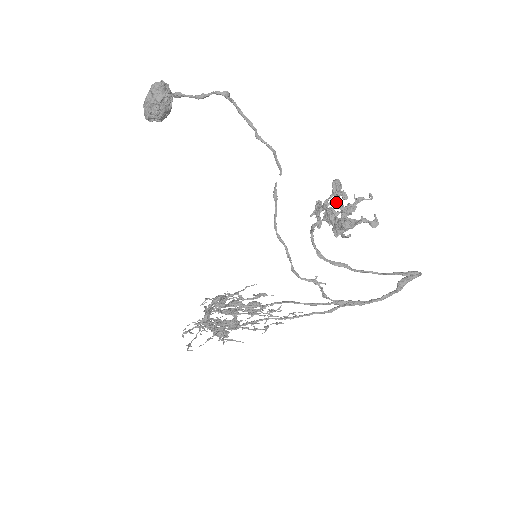
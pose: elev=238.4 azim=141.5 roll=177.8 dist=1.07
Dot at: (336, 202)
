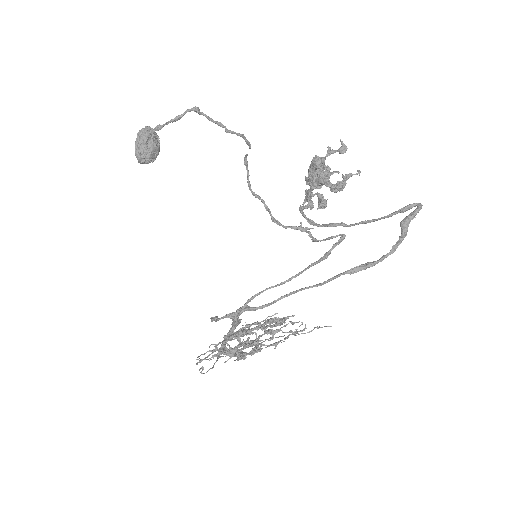
Dot at: occluded
